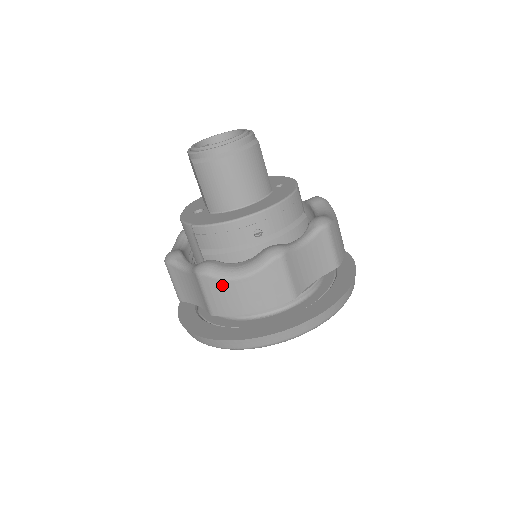
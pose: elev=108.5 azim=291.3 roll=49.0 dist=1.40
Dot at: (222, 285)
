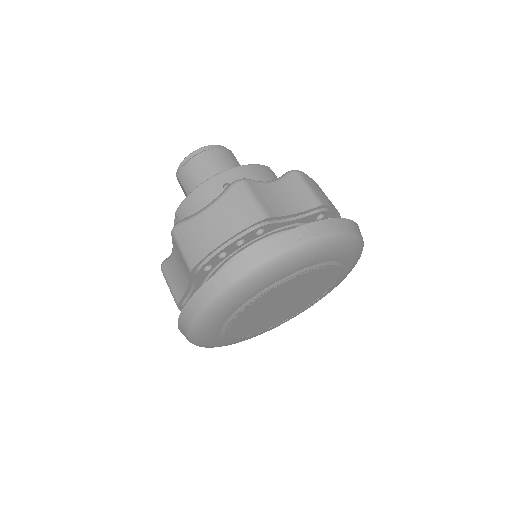
Dot at: (191, 226)
